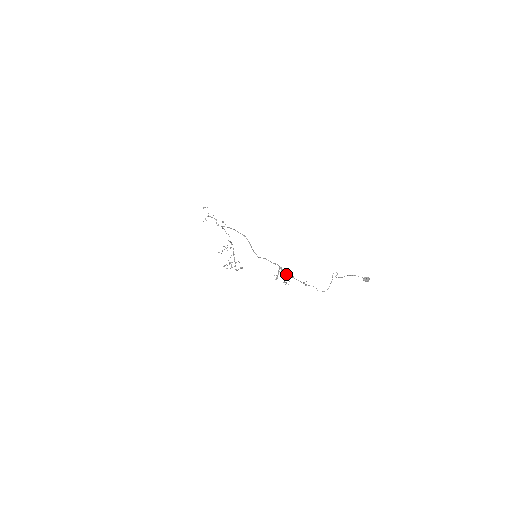
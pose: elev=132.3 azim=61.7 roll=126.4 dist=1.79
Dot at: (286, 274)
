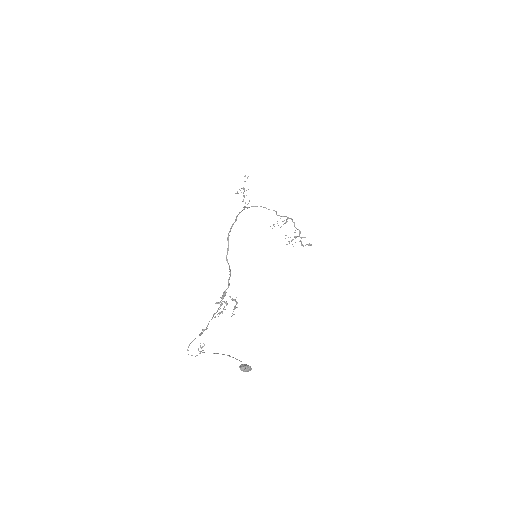
Dot at: (221, 304)
